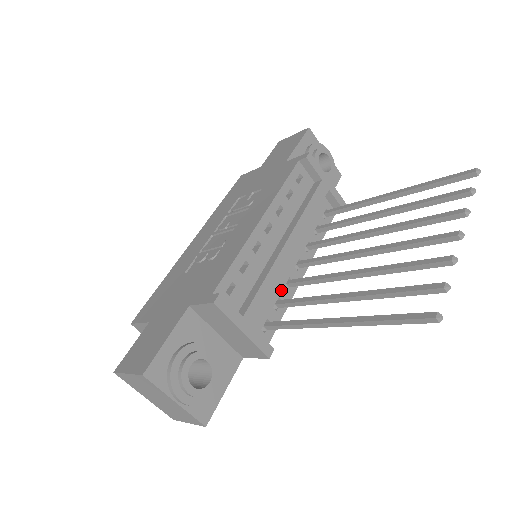
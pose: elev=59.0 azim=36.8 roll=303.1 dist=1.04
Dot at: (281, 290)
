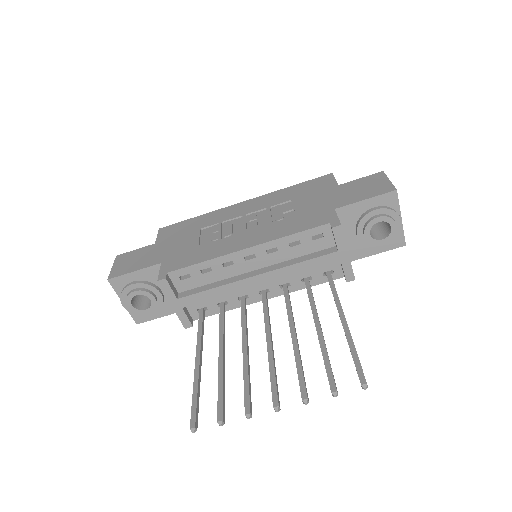
Dot at: (233, 298)
